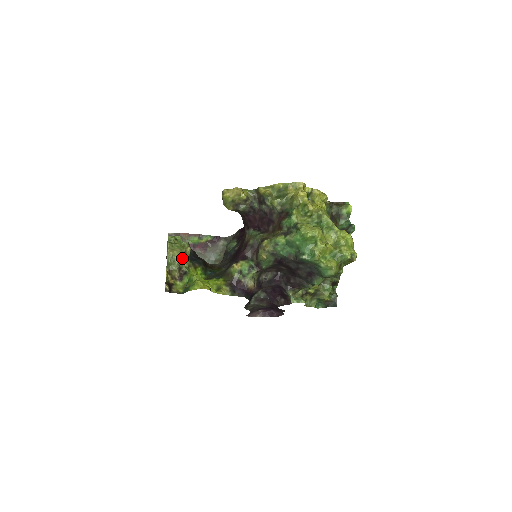
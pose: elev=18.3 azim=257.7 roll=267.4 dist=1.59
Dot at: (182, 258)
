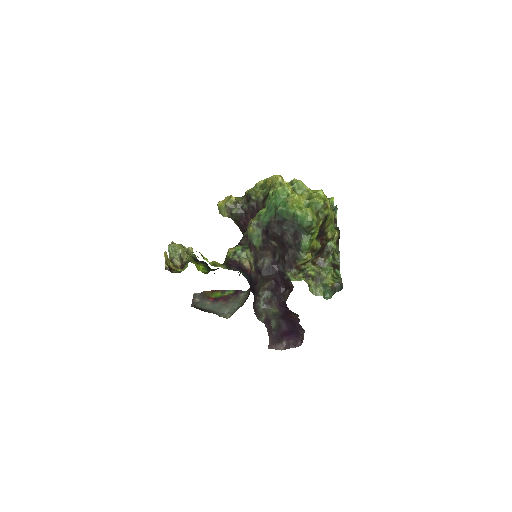
Dot at: (182, 249)
